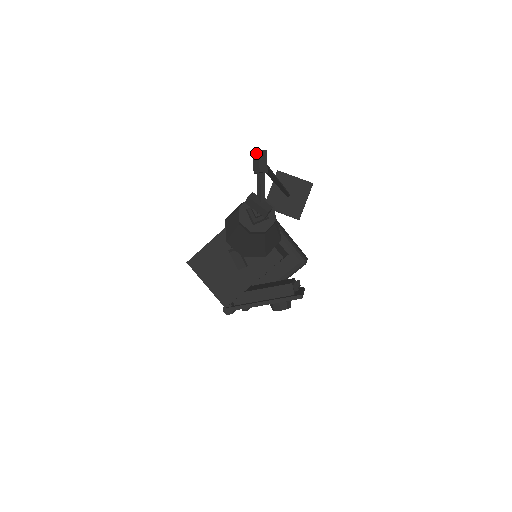
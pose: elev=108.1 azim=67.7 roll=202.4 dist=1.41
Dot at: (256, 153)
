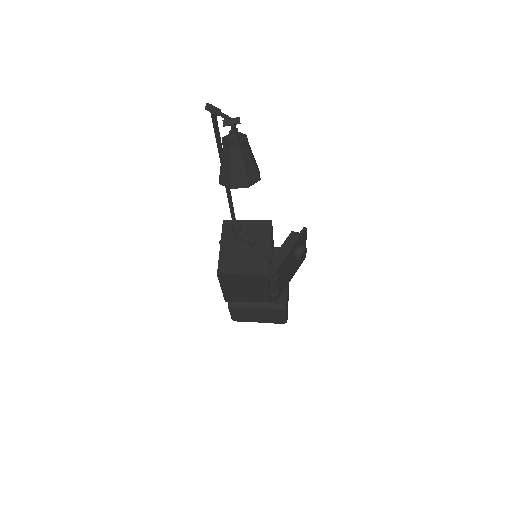
Dot at: (207, 106)
